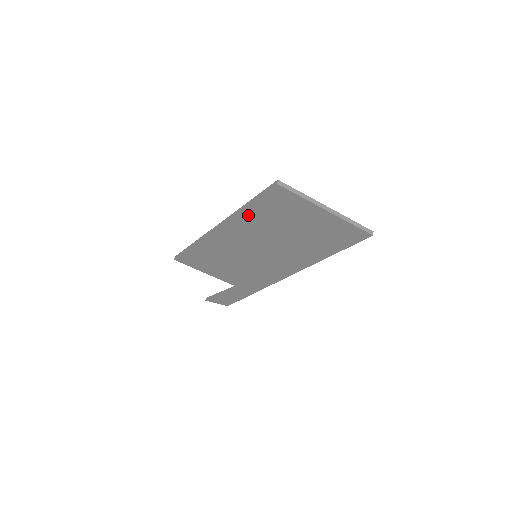
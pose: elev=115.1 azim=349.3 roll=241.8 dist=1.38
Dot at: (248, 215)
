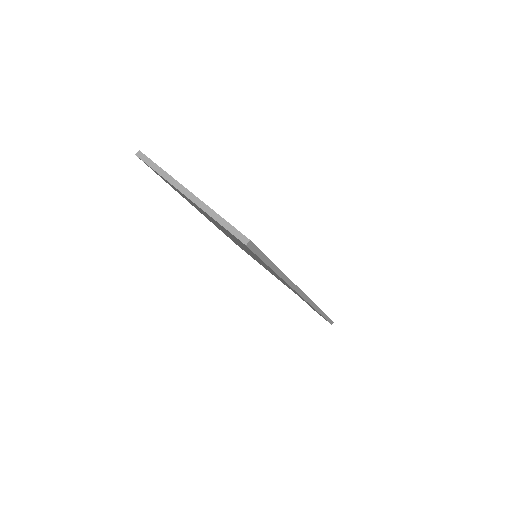
Dot at: occluded
